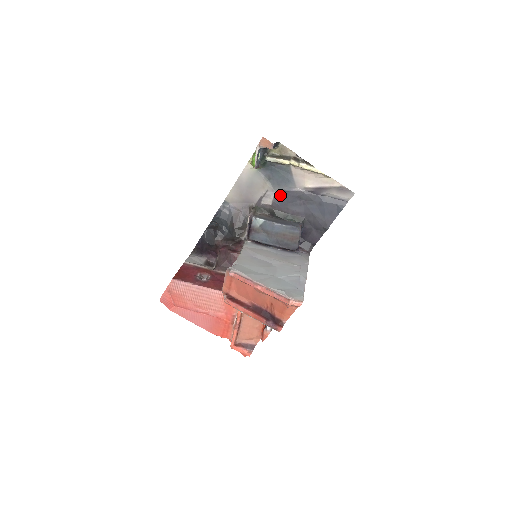
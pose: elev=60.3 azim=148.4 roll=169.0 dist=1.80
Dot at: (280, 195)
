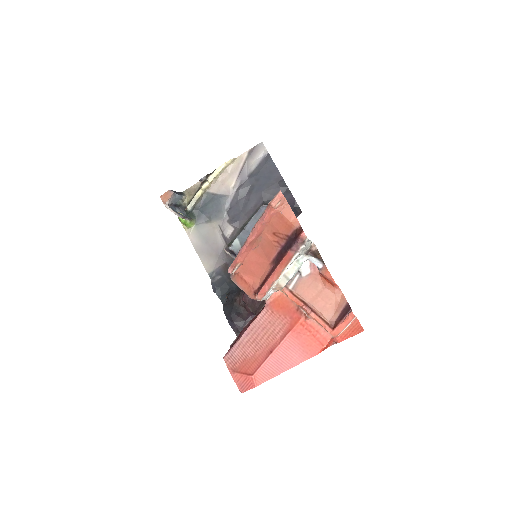
Dot at: (229, 215)
